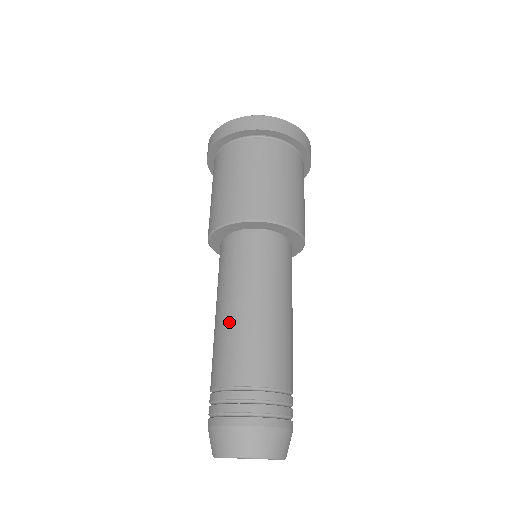
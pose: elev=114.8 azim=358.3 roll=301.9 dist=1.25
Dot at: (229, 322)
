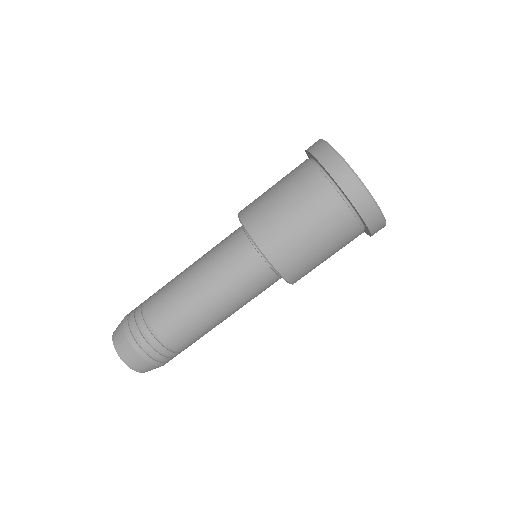
Dot at: (203, 314)
